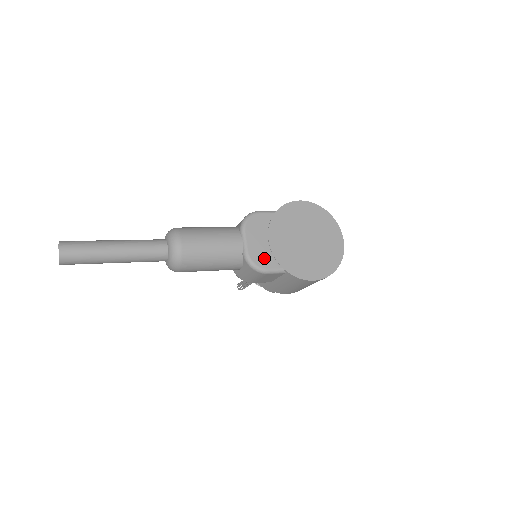
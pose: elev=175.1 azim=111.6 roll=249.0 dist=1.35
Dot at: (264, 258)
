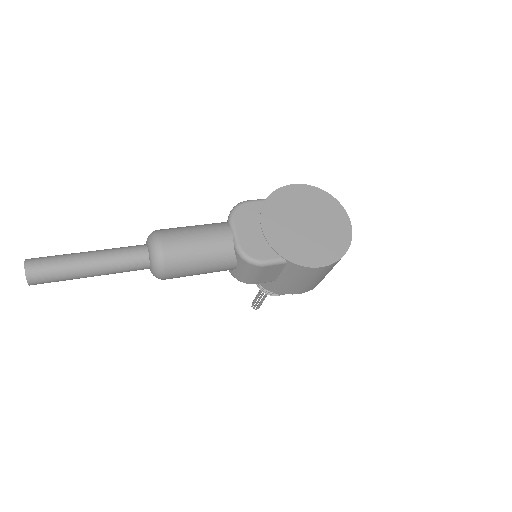
Dot at: (259, 249)
